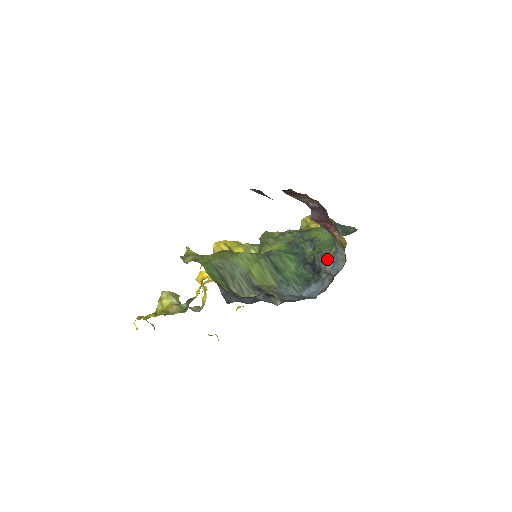
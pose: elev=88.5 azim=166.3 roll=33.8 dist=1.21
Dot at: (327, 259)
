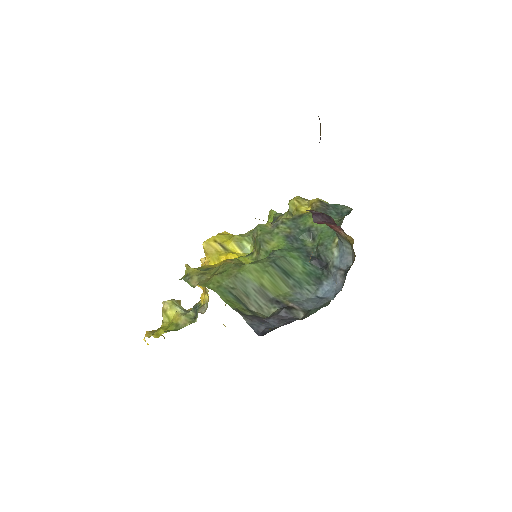
Dot at: (332, 252)
